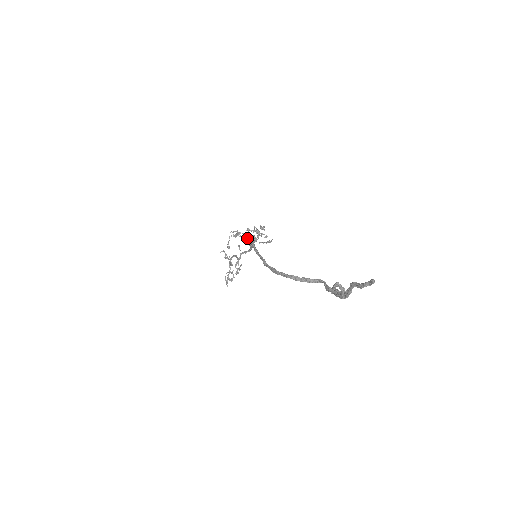
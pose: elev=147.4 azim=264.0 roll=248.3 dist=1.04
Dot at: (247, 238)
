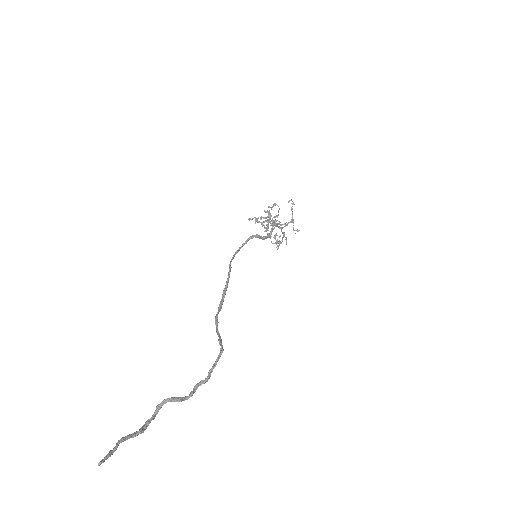
Dot at: occluded
